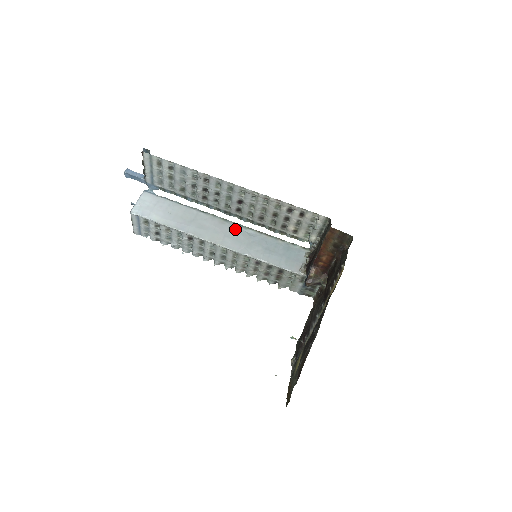
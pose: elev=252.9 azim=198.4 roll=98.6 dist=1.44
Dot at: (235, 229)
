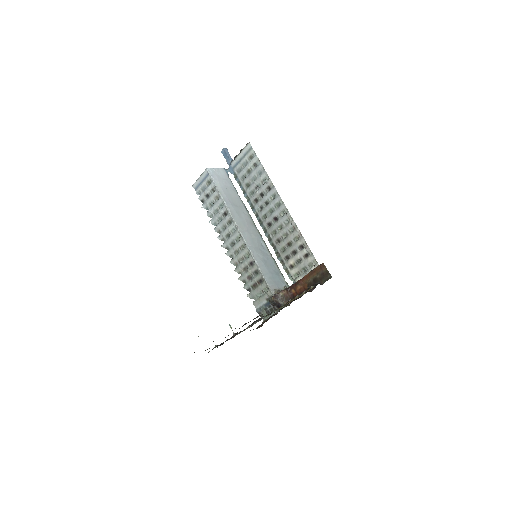
Dot at: (256, 234)
